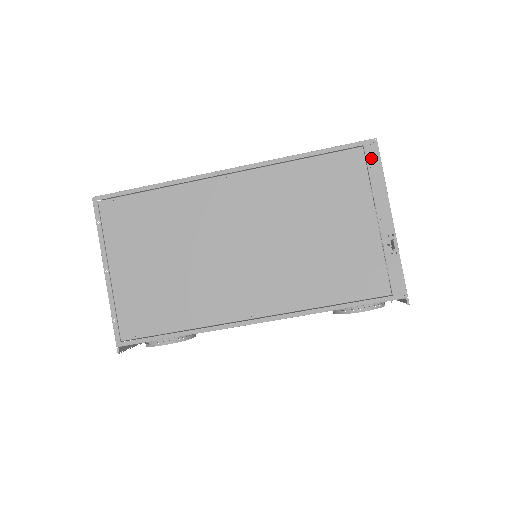
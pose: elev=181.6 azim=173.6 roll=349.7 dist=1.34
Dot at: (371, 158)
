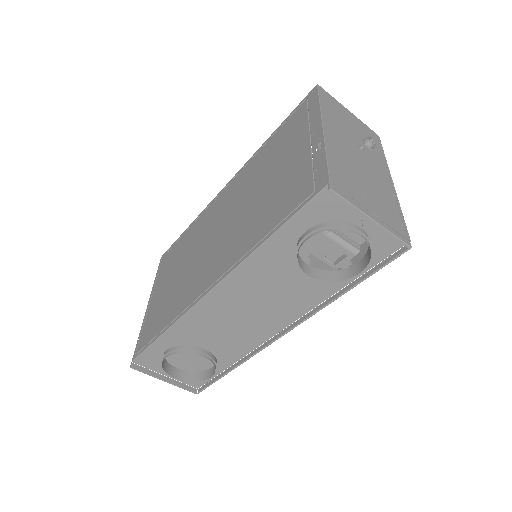
Dot at: (311, 100)
